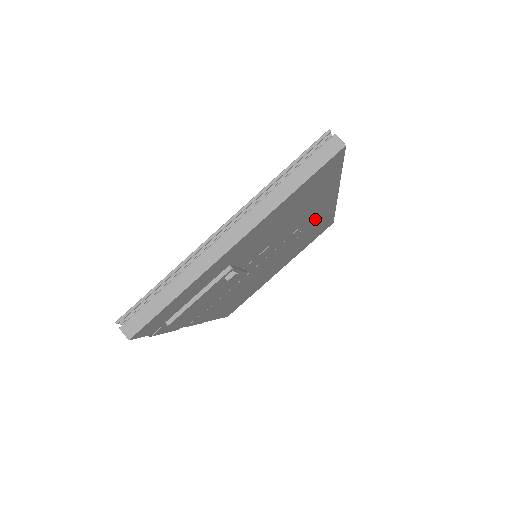
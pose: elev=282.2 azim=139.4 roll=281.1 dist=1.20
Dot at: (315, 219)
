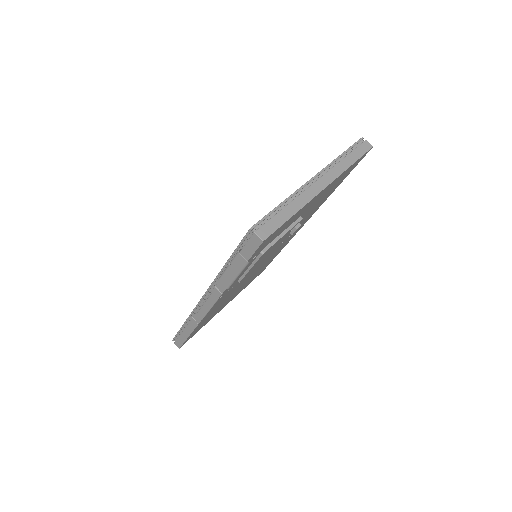
Dot at: (290, 237)
